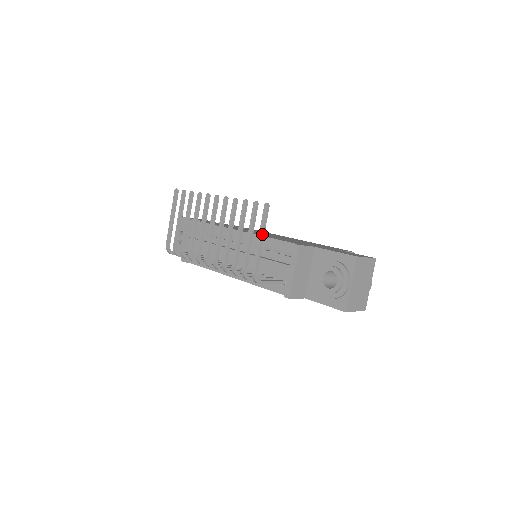
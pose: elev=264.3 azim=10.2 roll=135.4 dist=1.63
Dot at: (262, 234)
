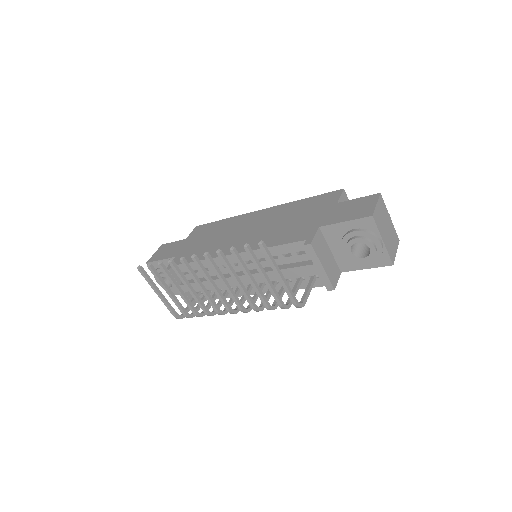
Dot at: (277, 270)
